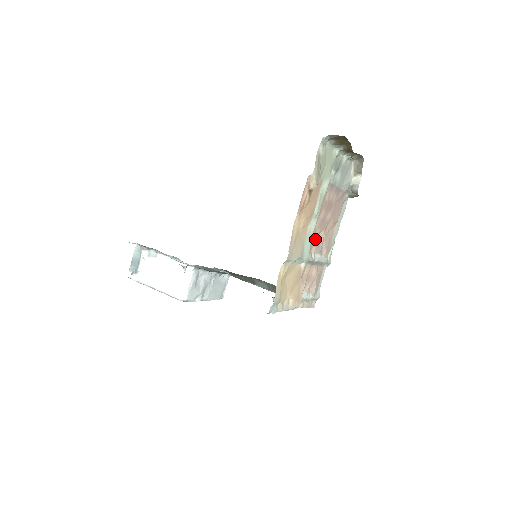
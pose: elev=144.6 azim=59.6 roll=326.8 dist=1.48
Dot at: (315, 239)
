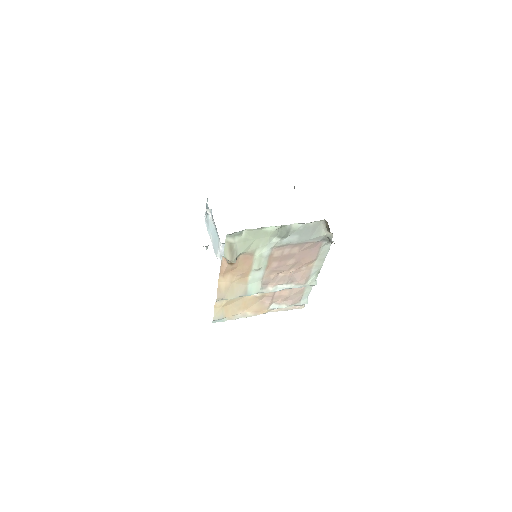
Dot at: (271, 278)
